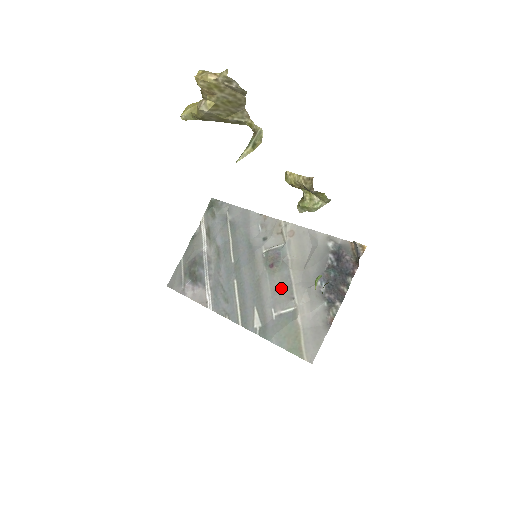
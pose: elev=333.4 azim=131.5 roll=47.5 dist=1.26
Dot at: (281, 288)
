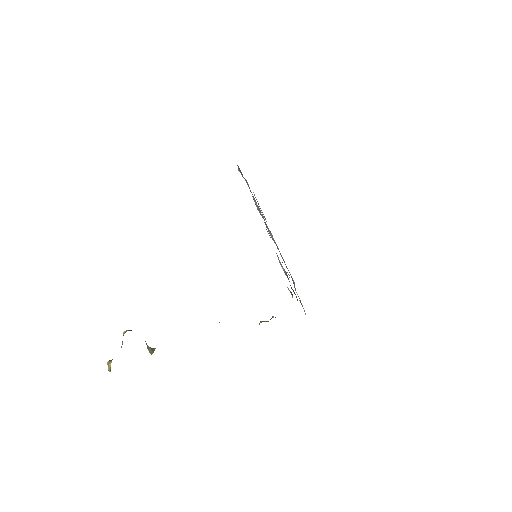
Dot at: occluded
